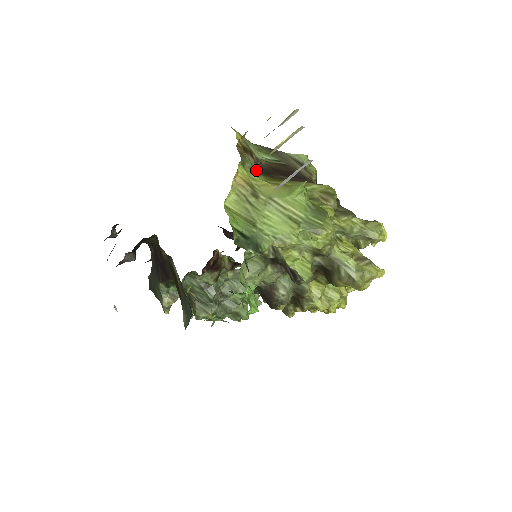
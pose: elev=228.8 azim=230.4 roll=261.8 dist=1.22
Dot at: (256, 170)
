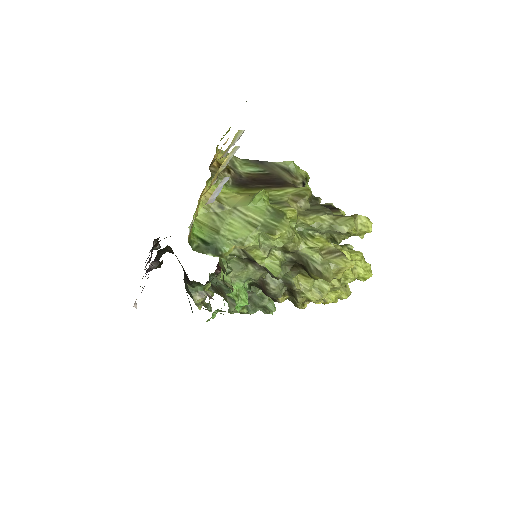
Dot at: (231, 184)
